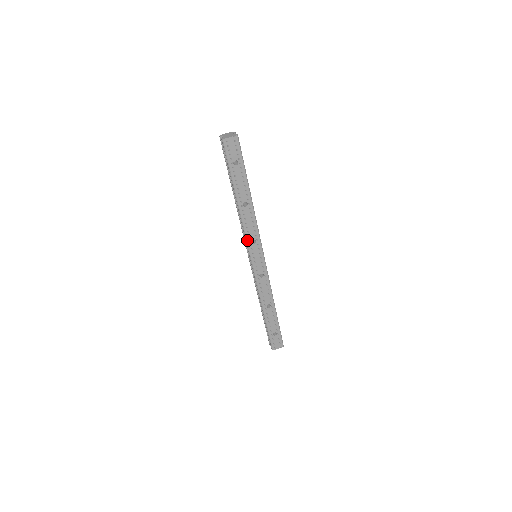
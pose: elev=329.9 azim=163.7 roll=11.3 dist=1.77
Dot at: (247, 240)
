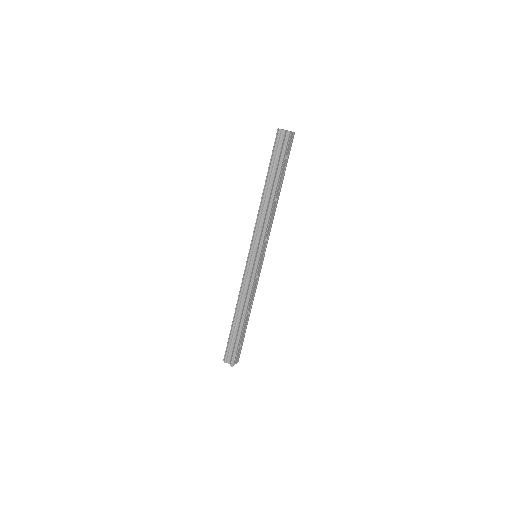
Dot at: (264, 236)
